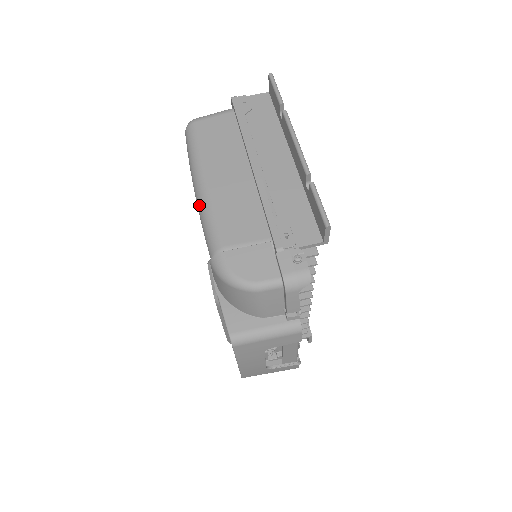
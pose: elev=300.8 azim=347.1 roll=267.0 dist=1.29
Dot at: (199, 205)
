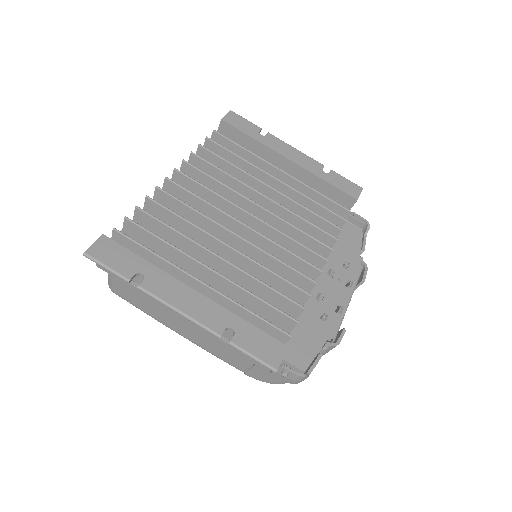
Dot at: occluded
